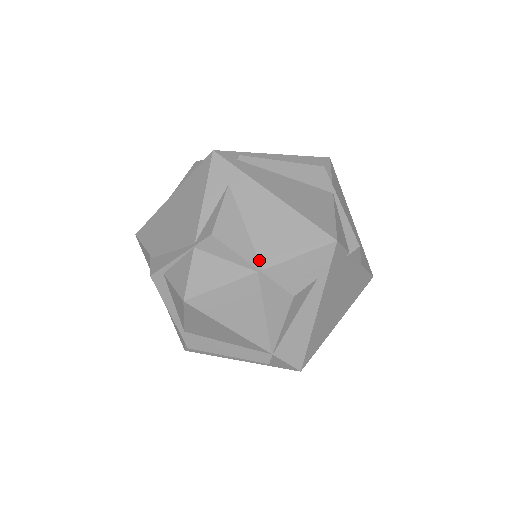
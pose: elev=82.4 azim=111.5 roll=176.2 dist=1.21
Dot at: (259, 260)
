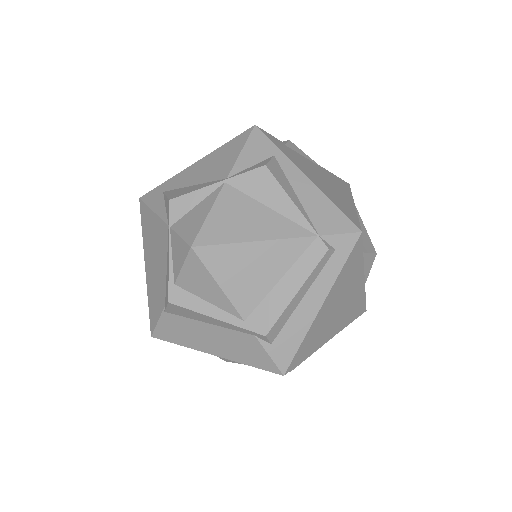
Dot at: (219, 180)
